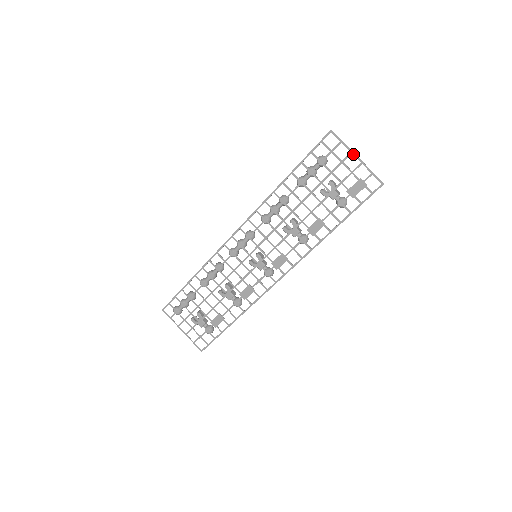
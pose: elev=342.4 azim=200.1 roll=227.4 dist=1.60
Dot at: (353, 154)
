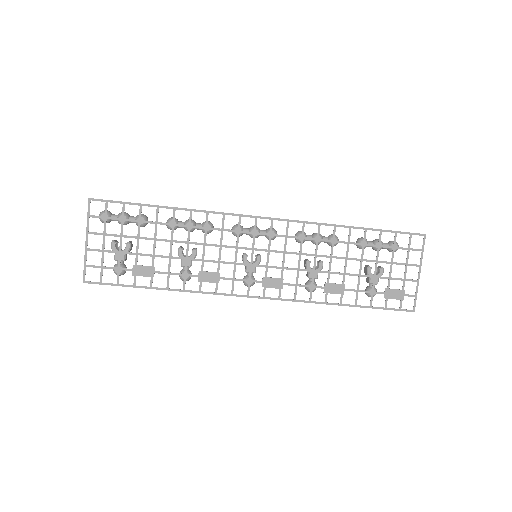
Dot at: (420, 268)
